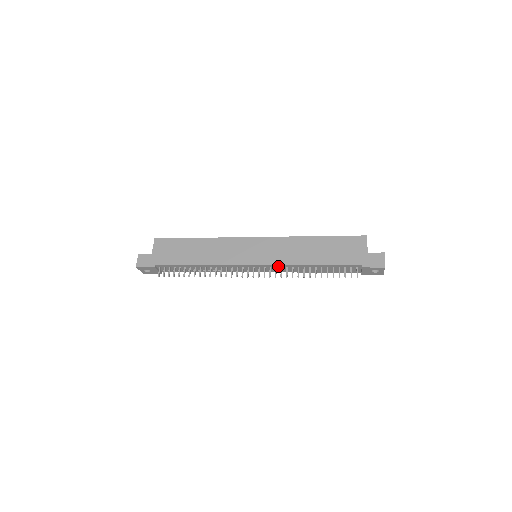
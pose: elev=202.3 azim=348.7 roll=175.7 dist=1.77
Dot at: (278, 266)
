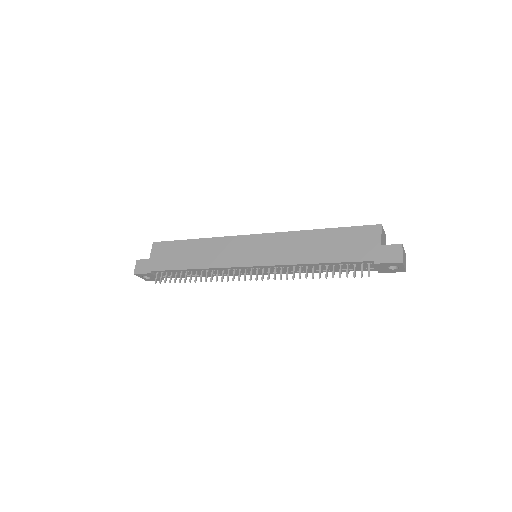
Dot at: (277, 266)
